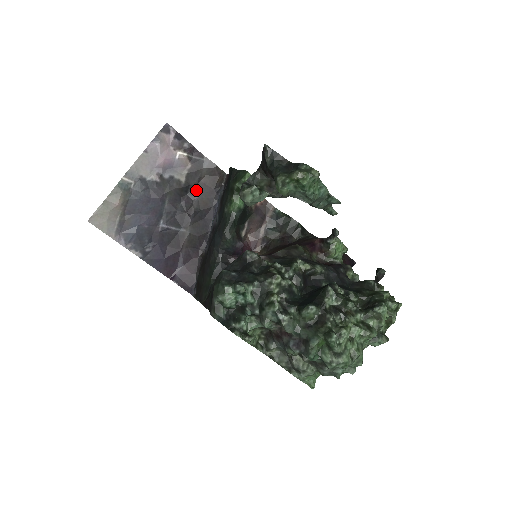
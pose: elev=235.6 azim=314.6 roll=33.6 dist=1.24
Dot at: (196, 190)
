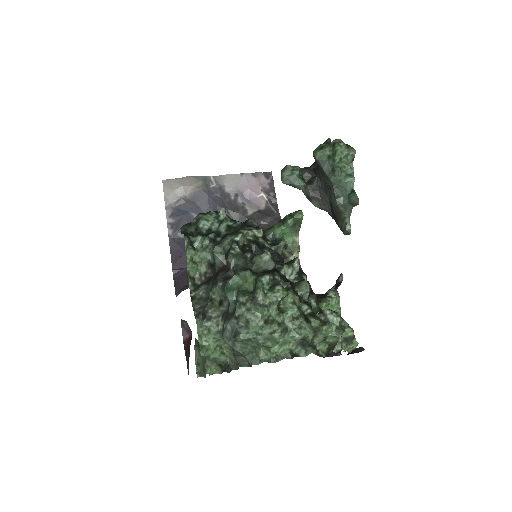
Dot at: occluded
